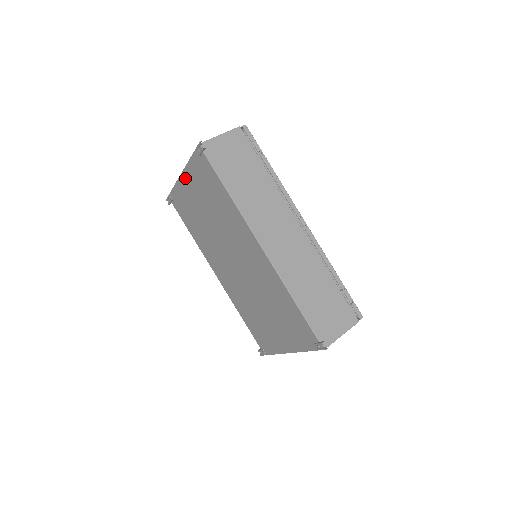
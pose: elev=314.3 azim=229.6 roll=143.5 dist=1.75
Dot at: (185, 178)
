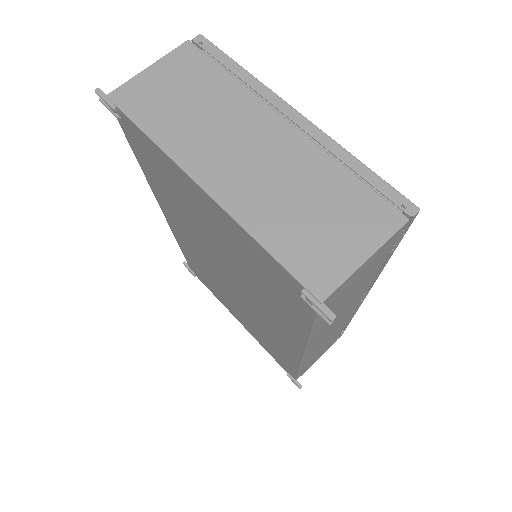
Dot at: (208, 201)
